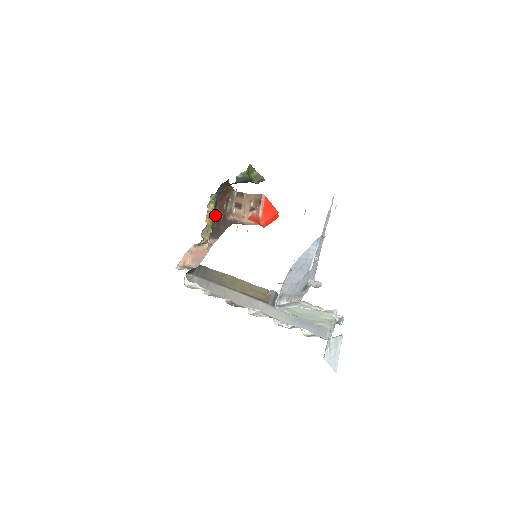
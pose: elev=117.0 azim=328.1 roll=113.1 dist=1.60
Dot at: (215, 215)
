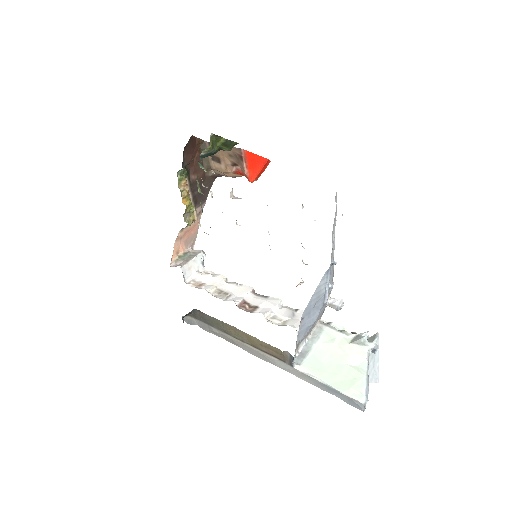
Dot at: (192, 182)
